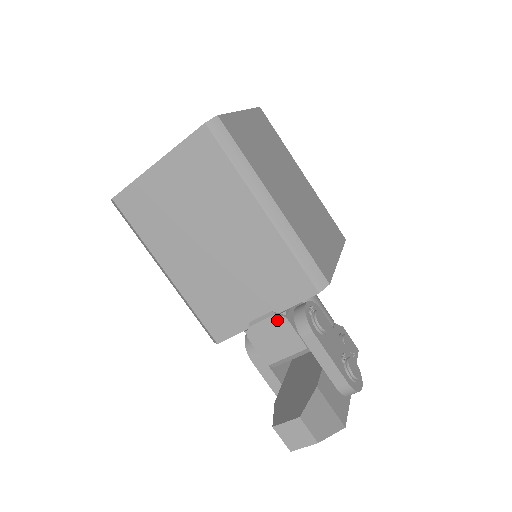
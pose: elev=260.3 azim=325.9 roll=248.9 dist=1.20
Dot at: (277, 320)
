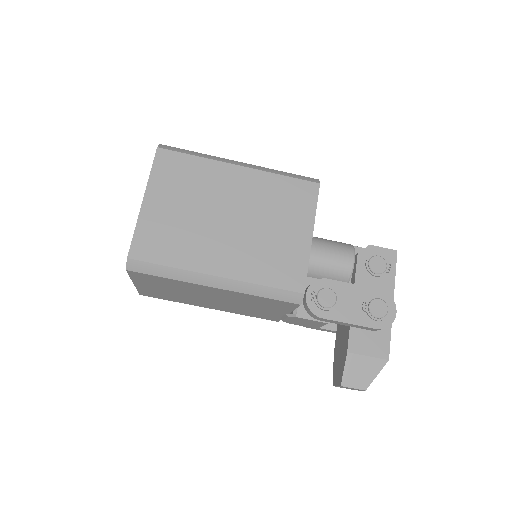
Dot at: (293, 318)
